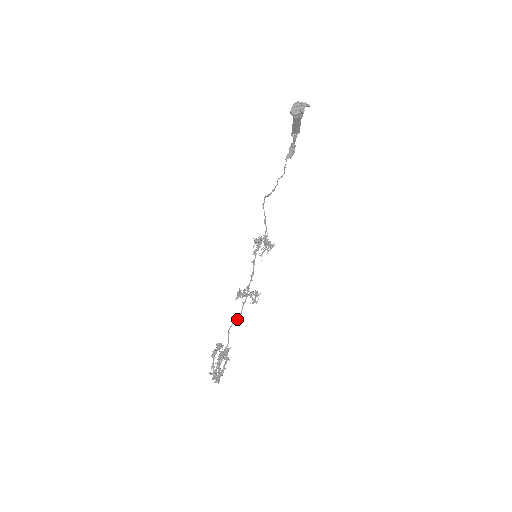
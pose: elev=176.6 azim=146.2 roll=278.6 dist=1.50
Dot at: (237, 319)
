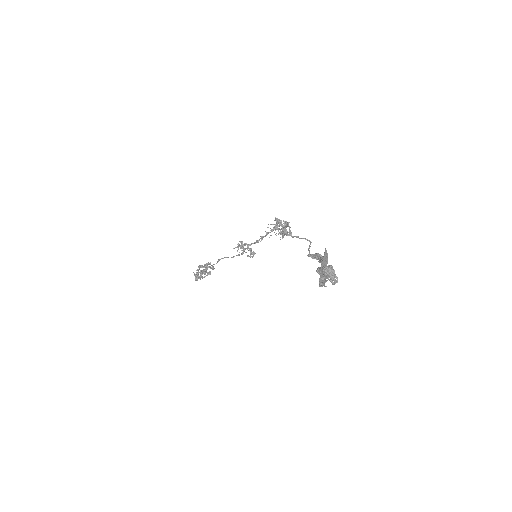
Dot at: occluded
